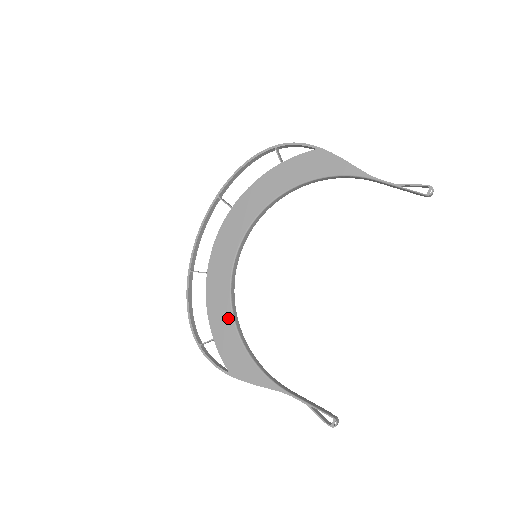
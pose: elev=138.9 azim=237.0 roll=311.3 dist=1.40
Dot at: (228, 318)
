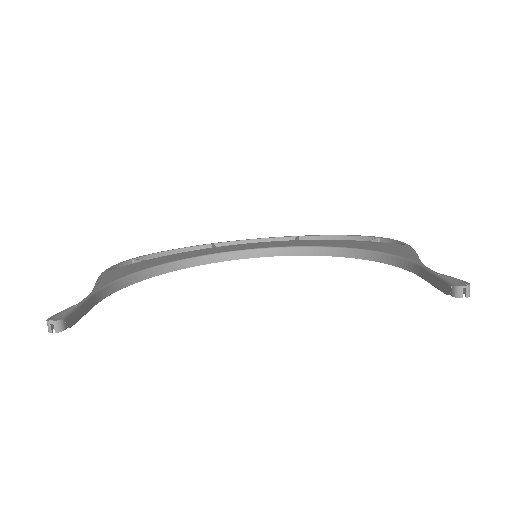
Dot at: (174, 259)
